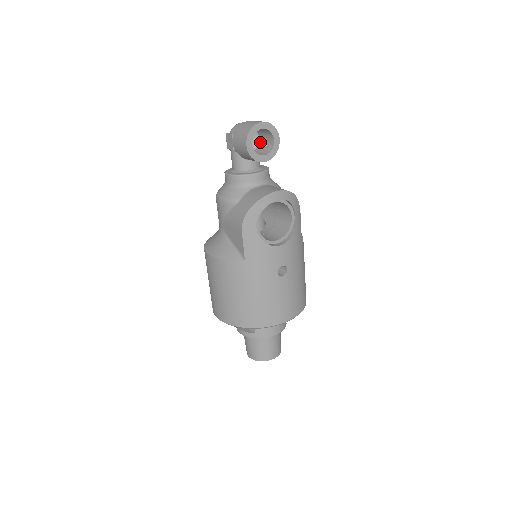
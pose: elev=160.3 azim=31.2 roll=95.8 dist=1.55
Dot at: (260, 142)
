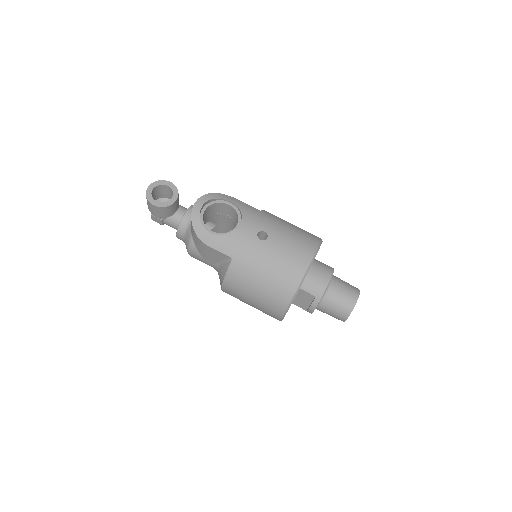
Dot at: occluded
